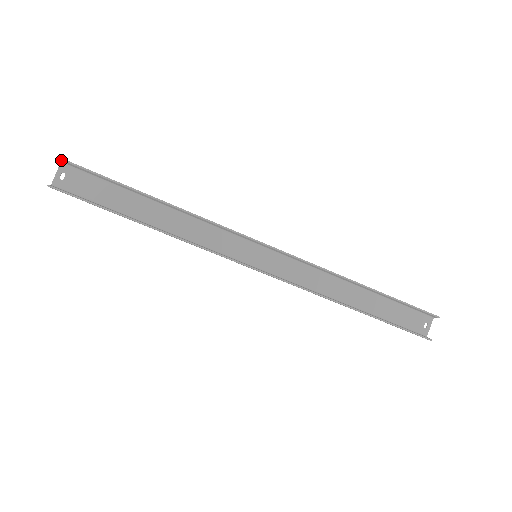
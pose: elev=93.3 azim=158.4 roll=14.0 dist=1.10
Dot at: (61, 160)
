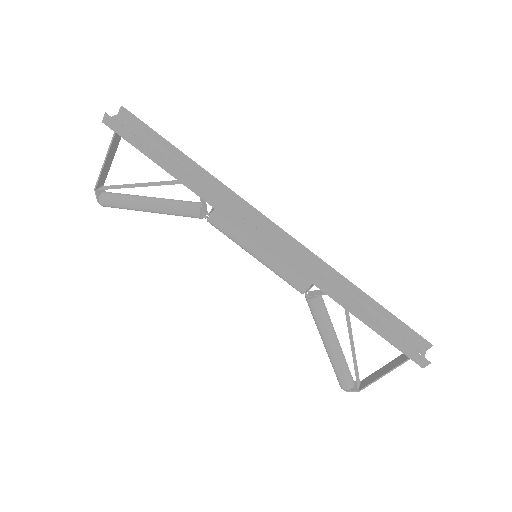
Dot at: (121, 109)
